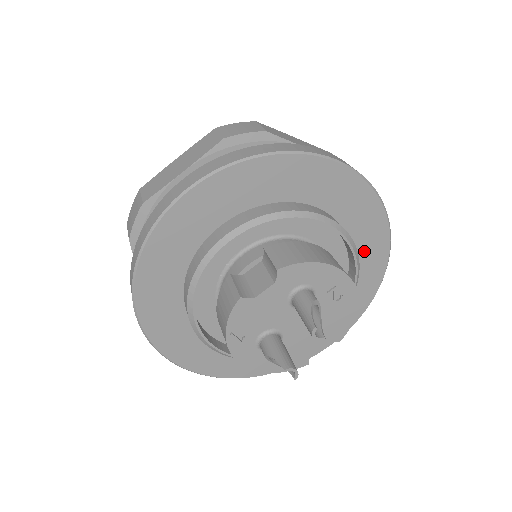
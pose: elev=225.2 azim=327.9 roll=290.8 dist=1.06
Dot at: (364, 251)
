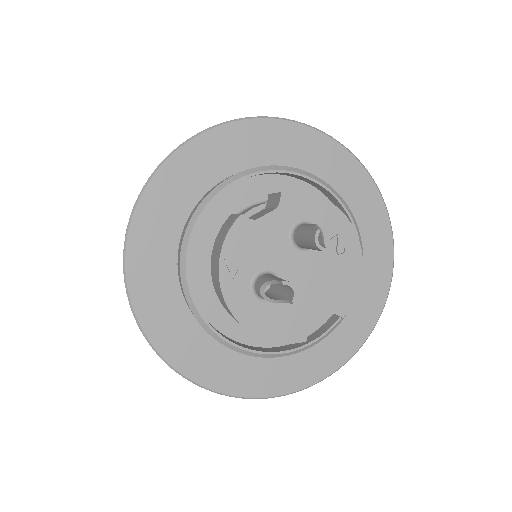
Dot at: (367, 251)
